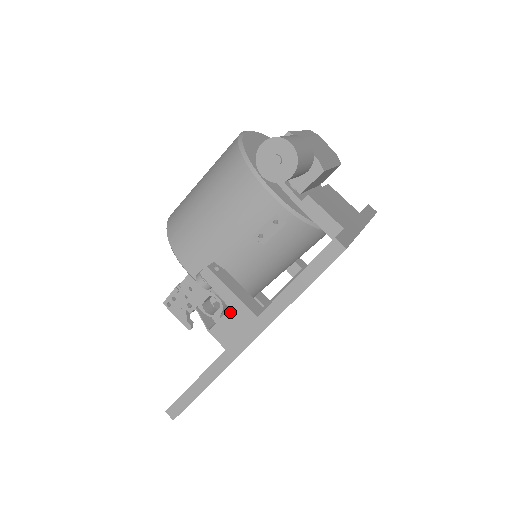
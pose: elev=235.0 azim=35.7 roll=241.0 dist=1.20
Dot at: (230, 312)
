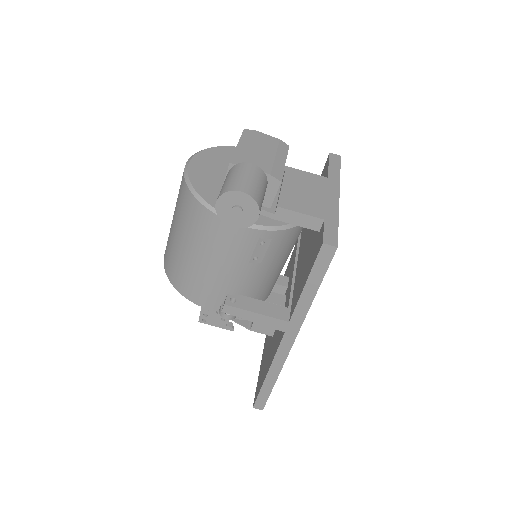
Dot at: occluded
